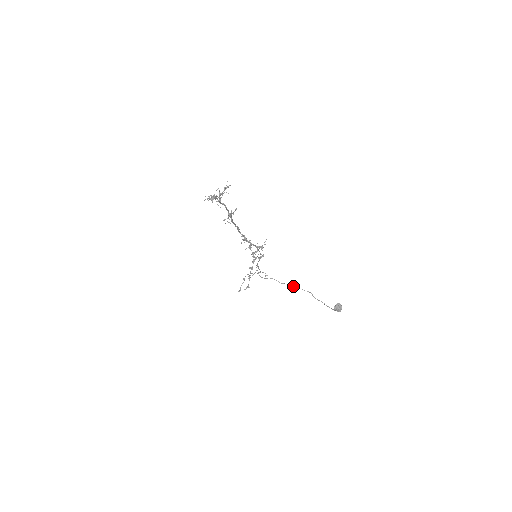
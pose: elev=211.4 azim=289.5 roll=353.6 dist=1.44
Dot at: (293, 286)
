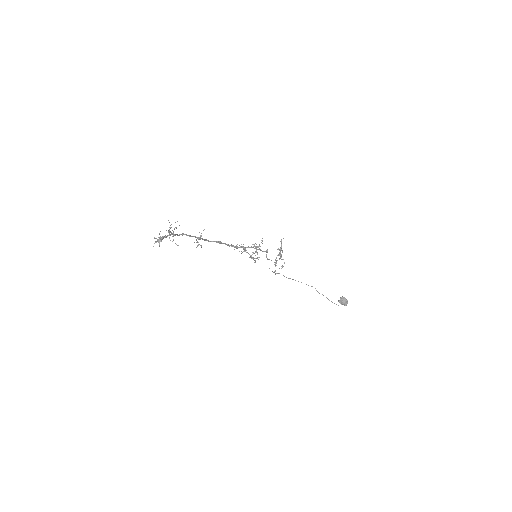
Dot at: (298, 281)
